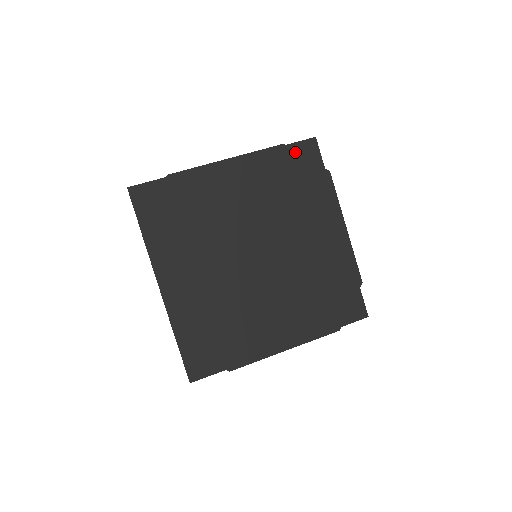
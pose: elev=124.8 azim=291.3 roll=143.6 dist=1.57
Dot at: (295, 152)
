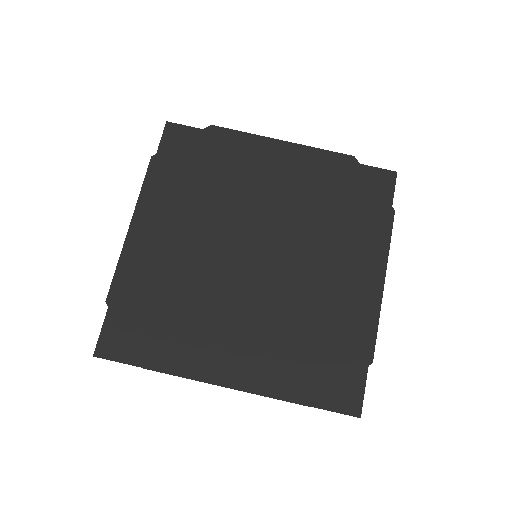
Dot at: (363, 170)
